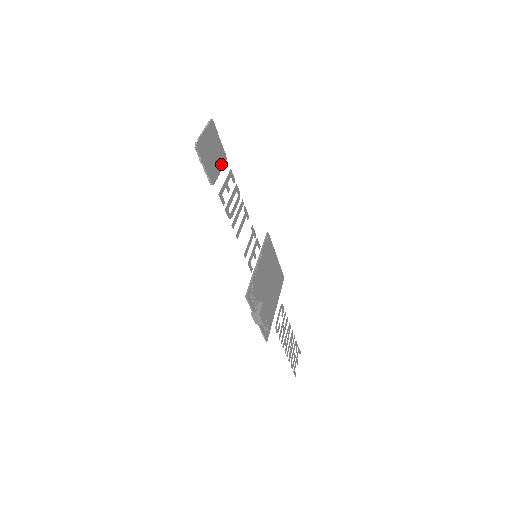
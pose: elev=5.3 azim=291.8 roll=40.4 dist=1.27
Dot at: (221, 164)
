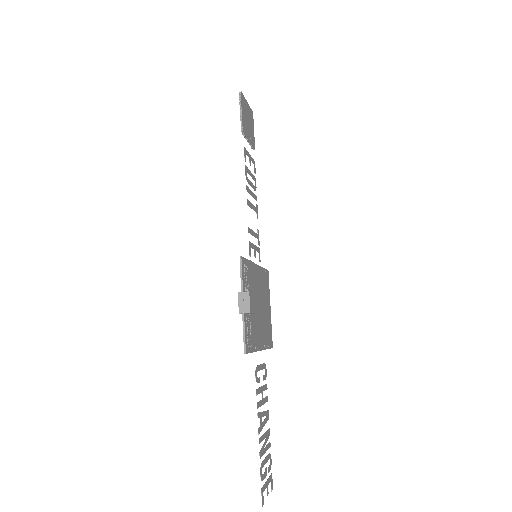
Dot at: (251, 141)
